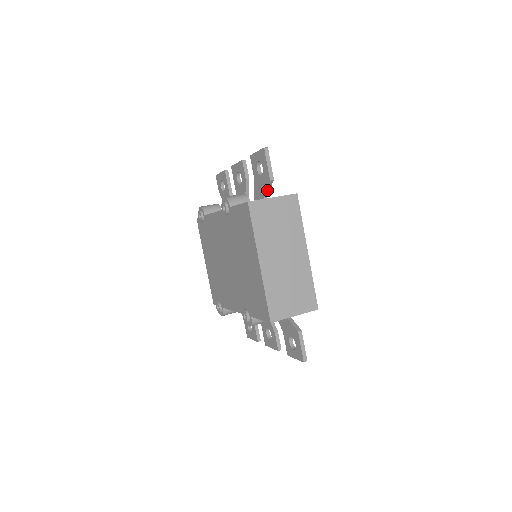
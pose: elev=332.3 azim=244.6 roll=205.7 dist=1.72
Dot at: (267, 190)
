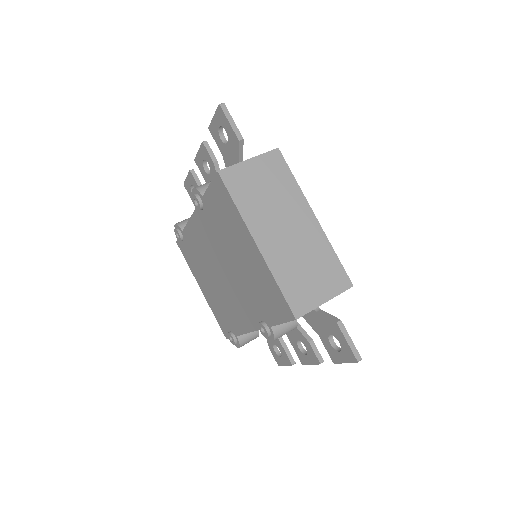
Dot at: (240, 157)
